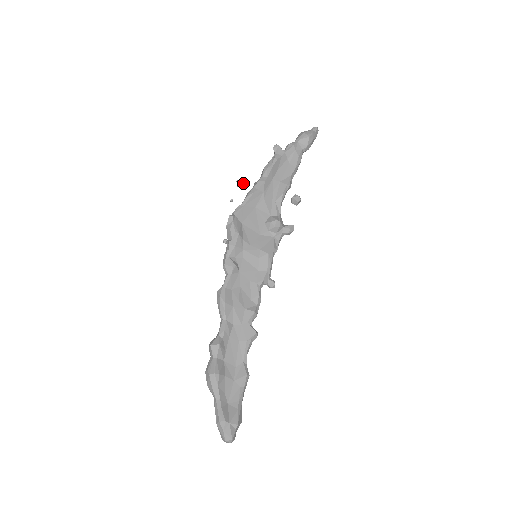
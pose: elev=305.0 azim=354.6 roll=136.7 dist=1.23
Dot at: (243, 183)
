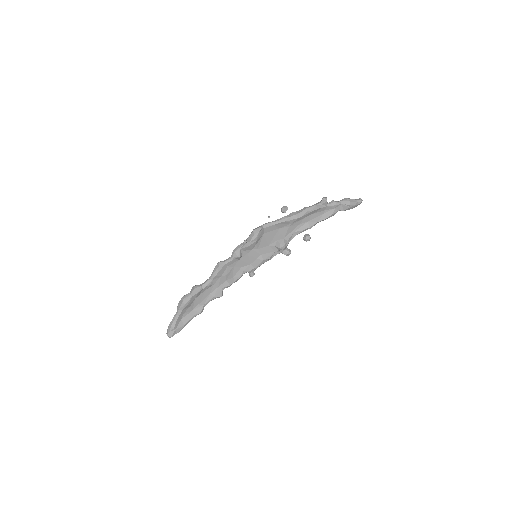
Dot at: (285, 212)
